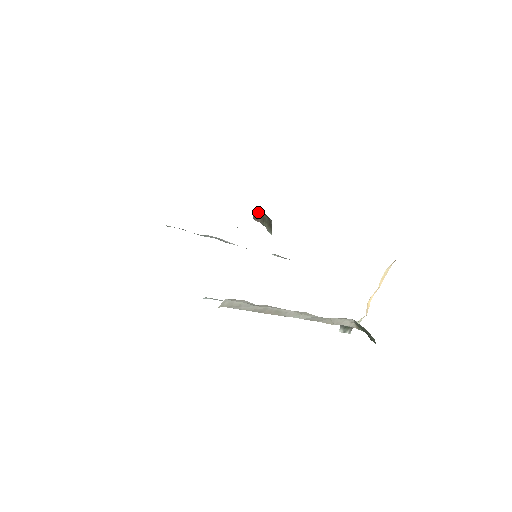
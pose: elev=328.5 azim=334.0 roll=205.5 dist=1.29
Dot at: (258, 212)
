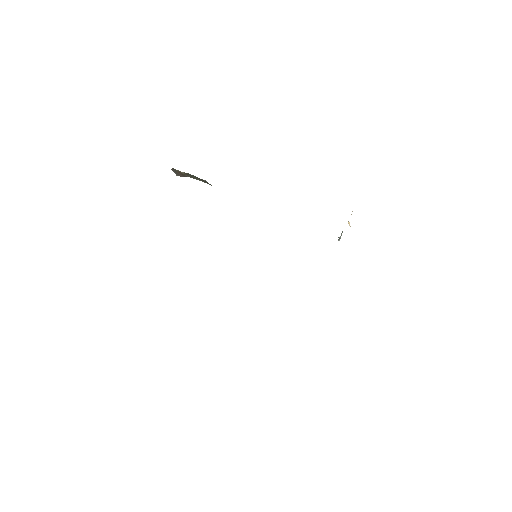
Dot at: (178, 171)
